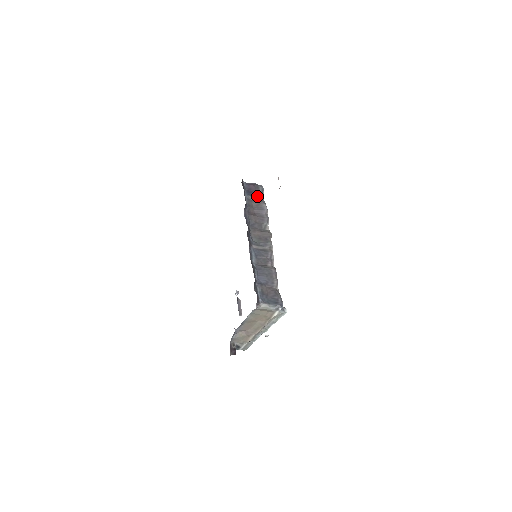
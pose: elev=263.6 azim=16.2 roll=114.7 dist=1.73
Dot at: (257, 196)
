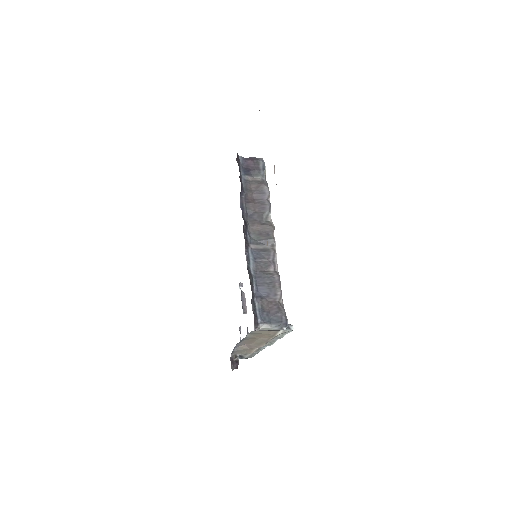
Dot at: (257, 175)
